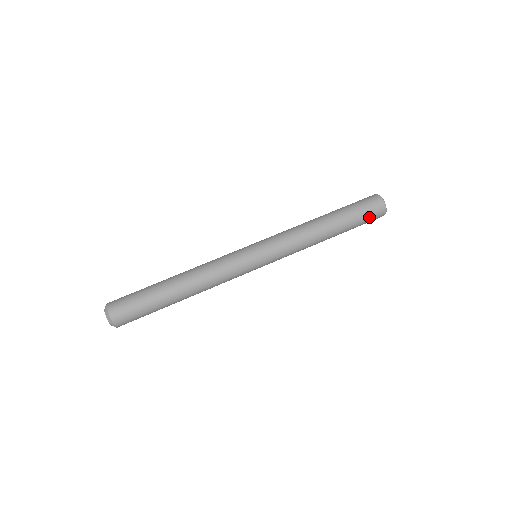
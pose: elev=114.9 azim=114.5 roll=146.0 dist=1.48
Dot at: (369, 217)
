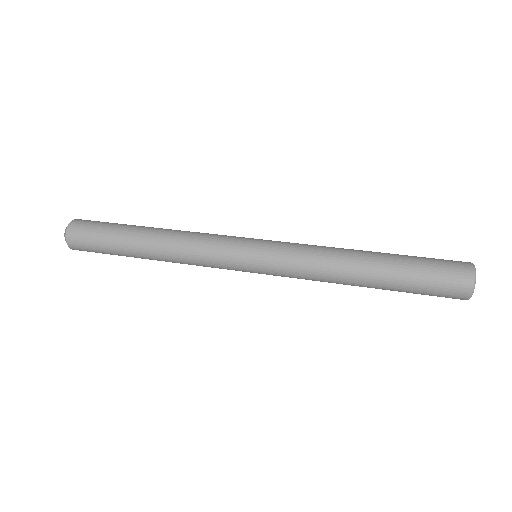
Dot at: (440, 269)
